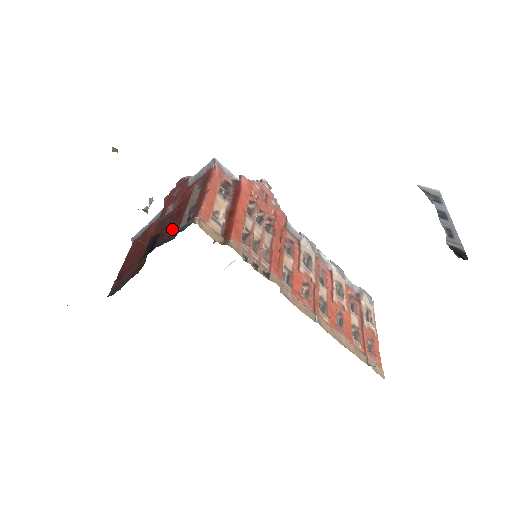
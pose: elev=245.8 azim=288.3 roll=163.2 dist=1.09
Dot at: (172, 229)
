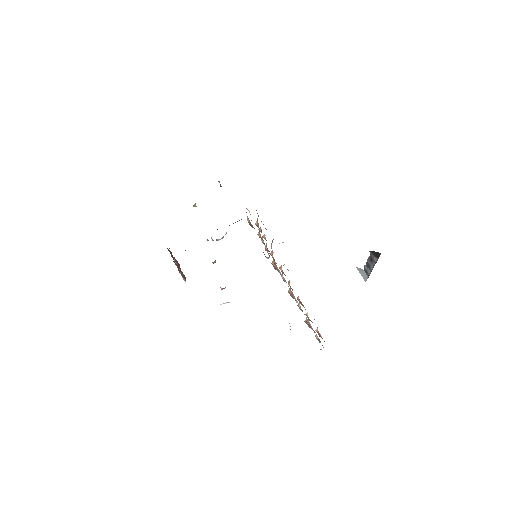
Dot at: occluded
